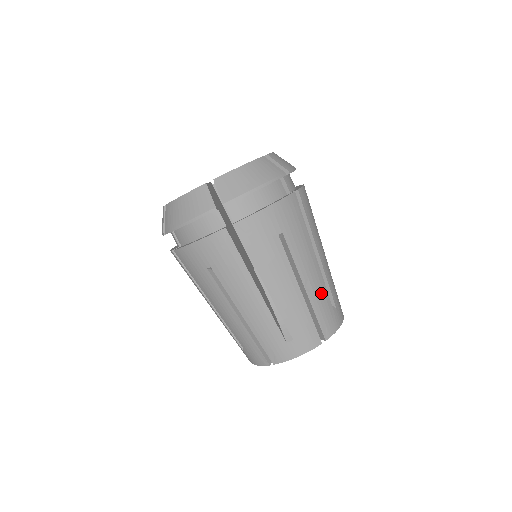
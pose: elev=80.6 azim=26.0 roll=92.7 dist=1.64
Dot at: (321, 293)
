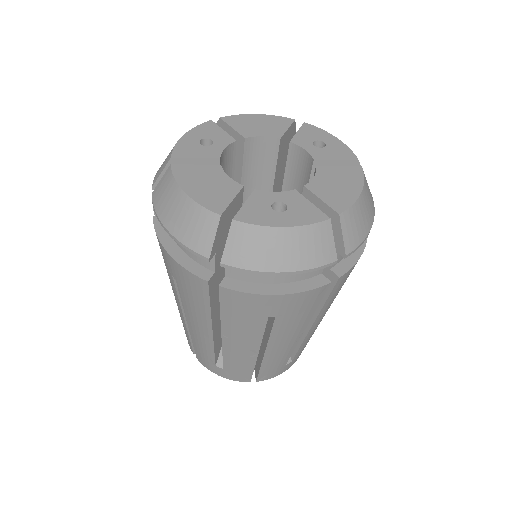
Dot at: occluded
